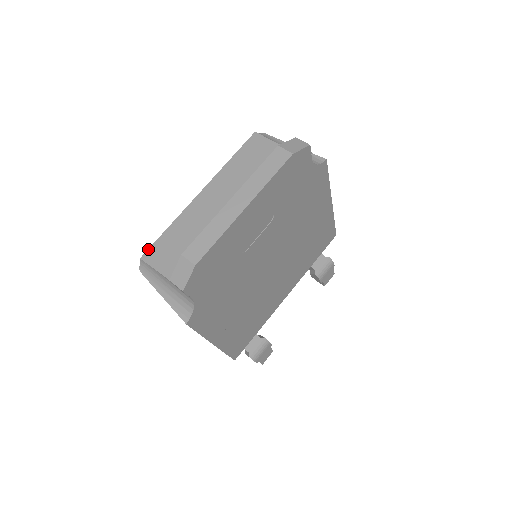
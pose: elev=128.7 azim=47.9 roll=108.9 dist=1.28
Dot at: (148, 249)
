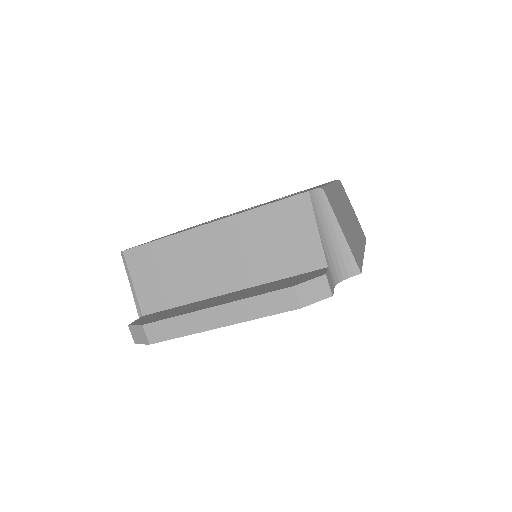
Dot at: (133, 248)
